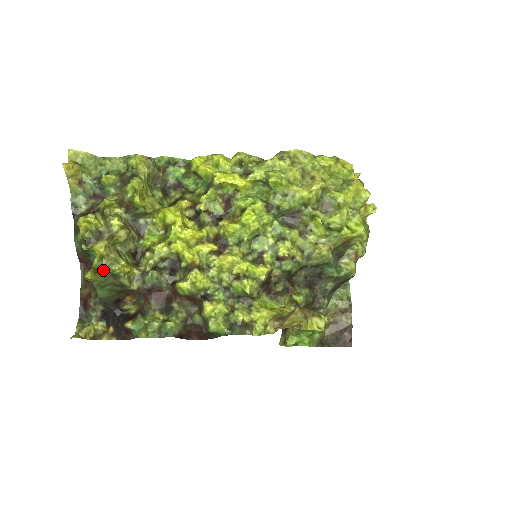
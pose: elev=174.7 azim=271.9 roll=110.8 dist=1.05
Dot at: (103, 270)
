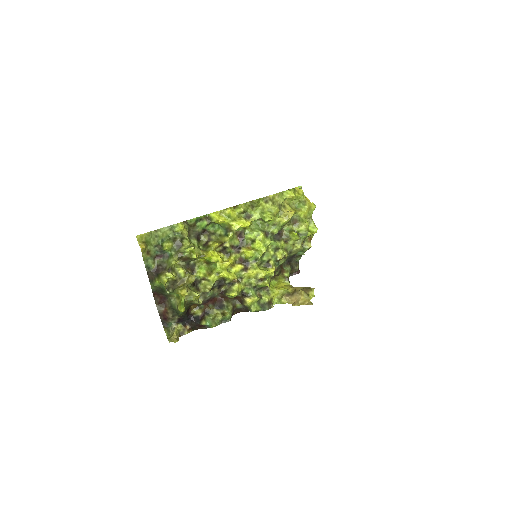
Dot at: (186, 302)
